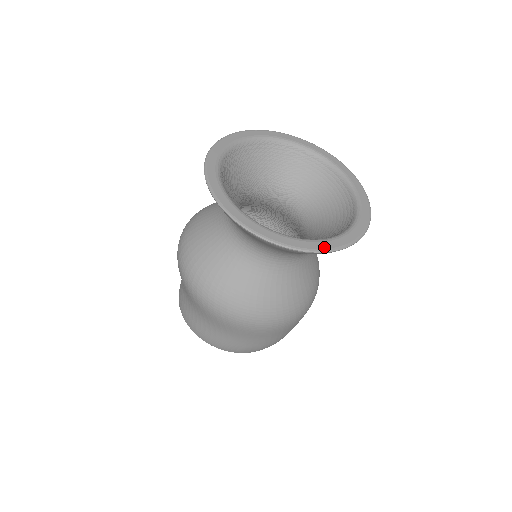
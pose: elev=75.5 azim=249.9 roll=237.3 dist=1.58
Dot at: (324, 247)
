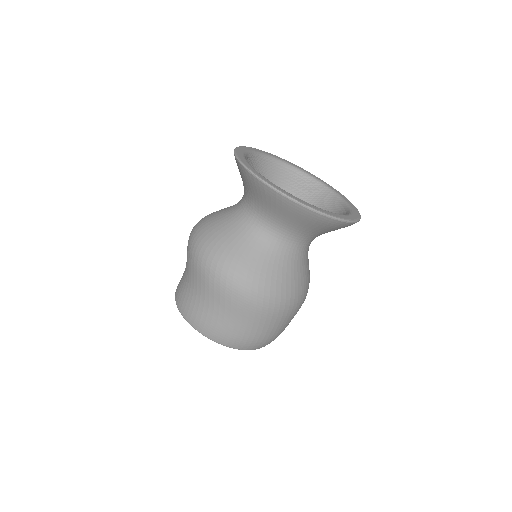
Dot at: (311, 206)
